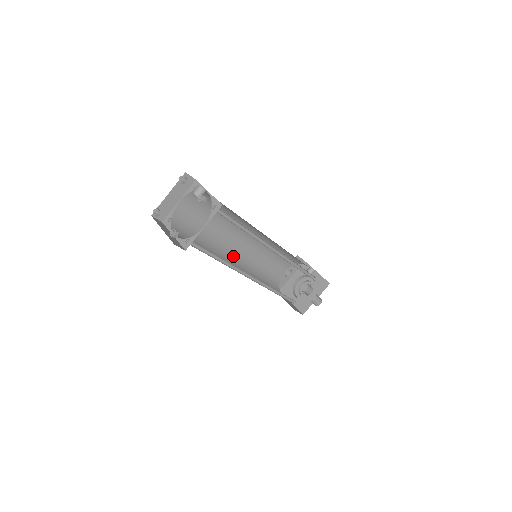
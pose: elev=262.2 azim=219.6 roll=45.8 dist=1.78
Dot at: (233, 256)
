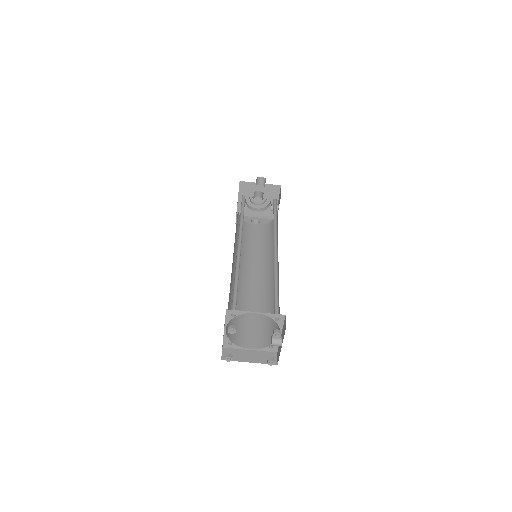
Dot at: occluded
